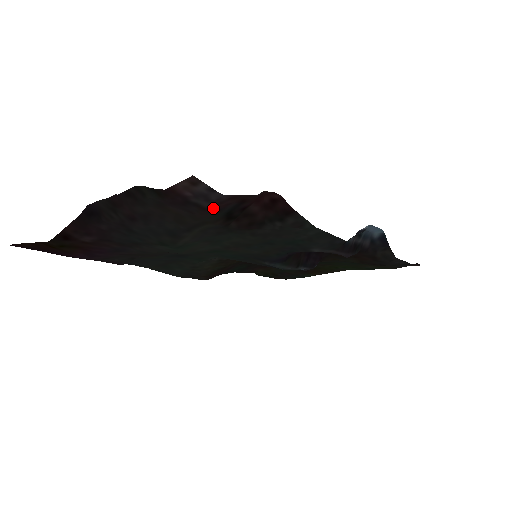
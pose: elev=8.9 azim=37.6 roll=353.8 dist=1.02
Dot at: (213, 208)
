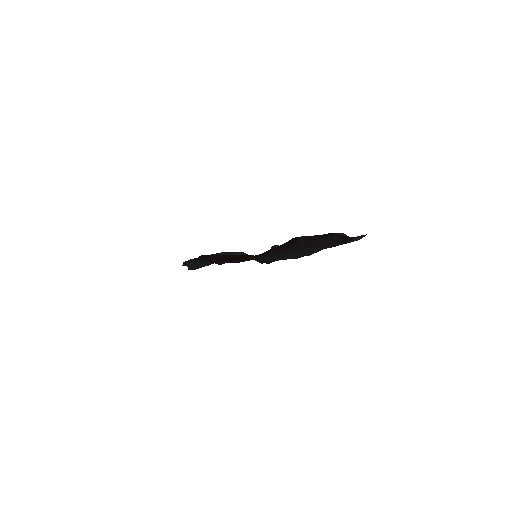
Dot at: occluded
